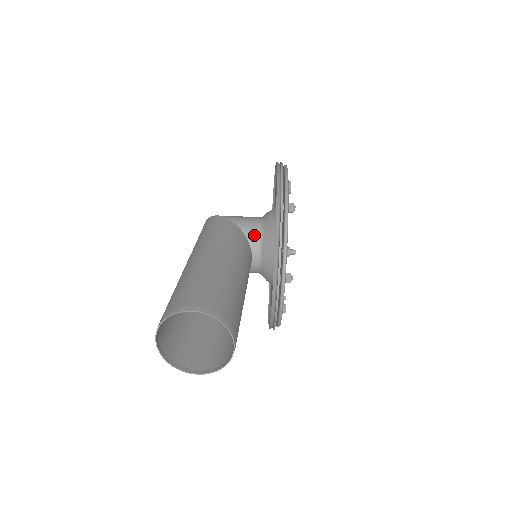
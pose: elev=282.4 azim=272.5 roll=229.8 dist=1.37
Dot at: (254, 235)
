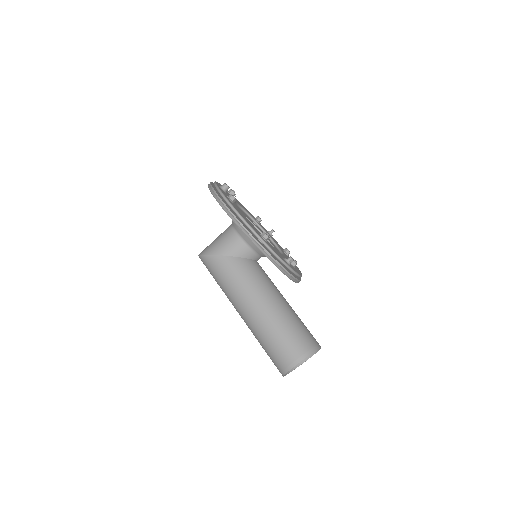
Dot at: (248, 253)
